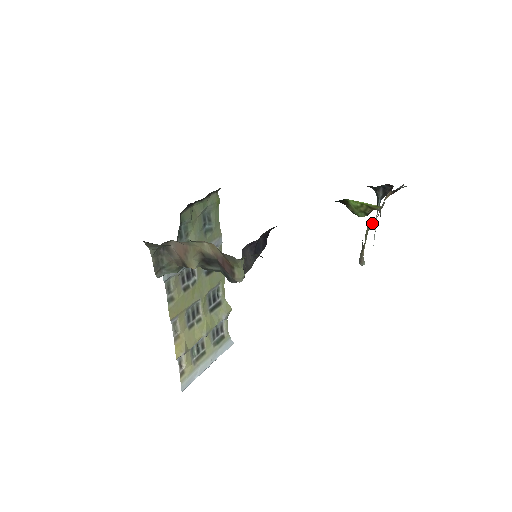
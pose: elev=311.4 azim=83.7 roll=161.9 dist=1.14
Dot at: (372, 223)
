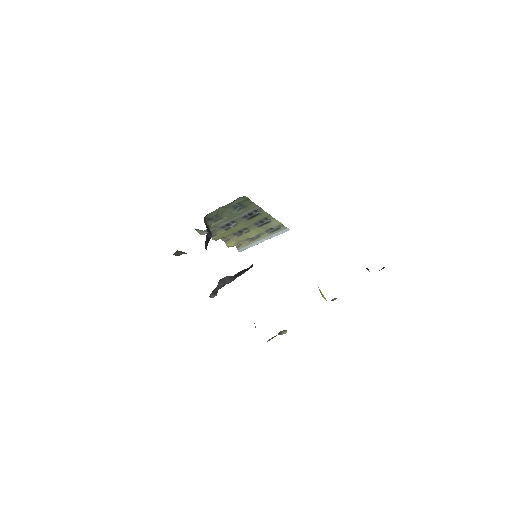
Dot at: occluded
